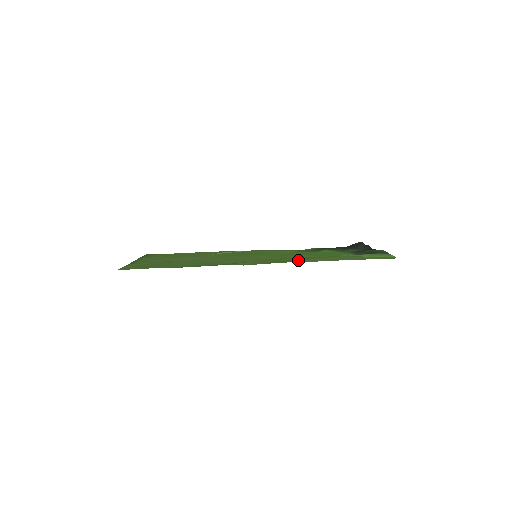
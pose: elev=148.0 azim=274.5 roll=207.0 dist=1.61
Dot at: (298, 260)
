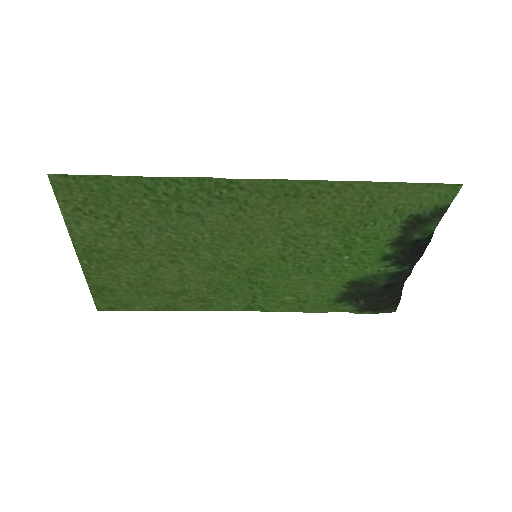
Dot at: (317, 193)
